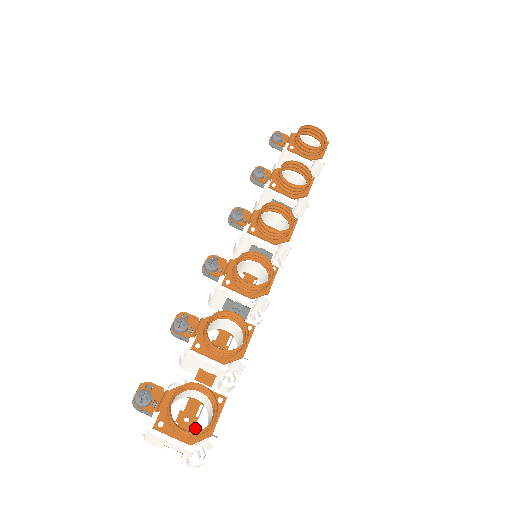
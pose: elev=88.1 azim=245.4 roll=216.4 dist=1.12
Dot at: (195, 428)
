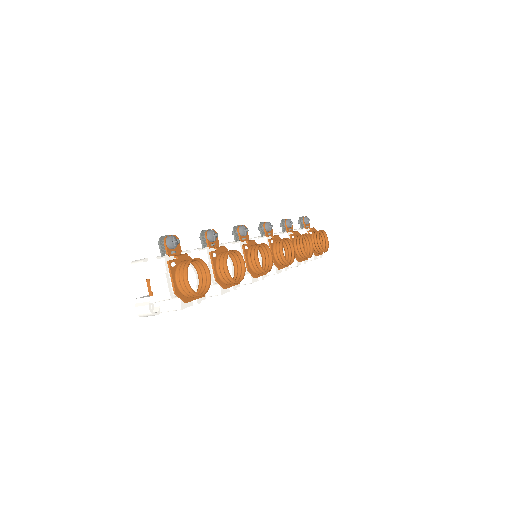
Dot at: occluded
